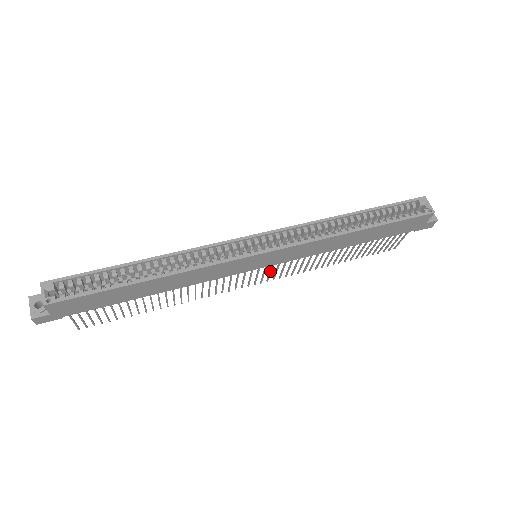
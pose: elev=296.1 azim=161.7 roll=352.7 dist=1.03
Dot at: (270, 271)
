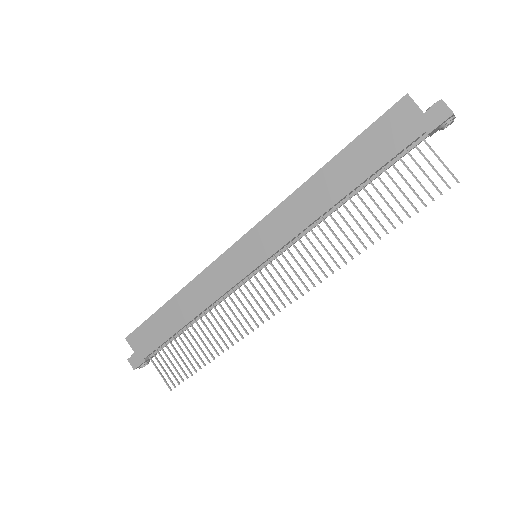
Dot at: occluded
